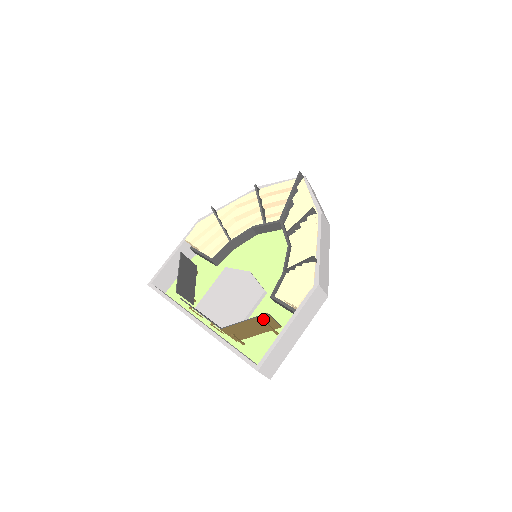
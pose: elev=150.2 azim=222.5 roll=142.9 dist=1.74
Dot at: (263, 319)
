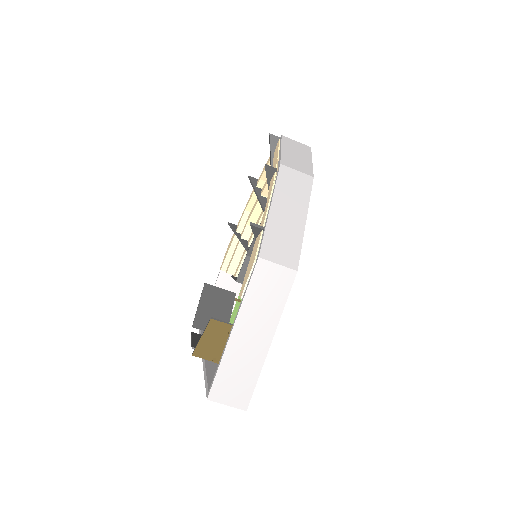
Dot at: (218, 328)
